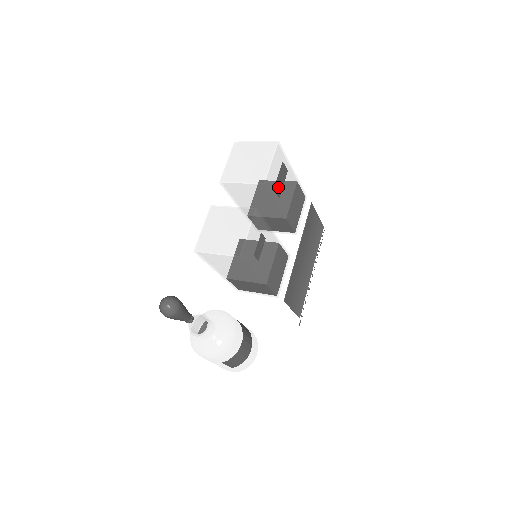
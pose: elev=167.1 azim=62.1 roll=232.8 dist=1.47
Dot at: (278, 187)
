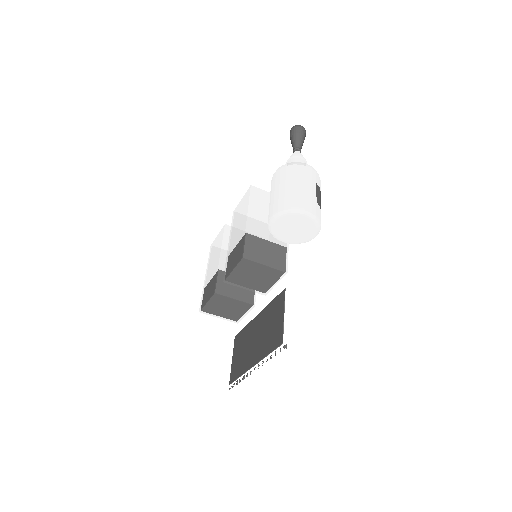
Dot at: occluded
